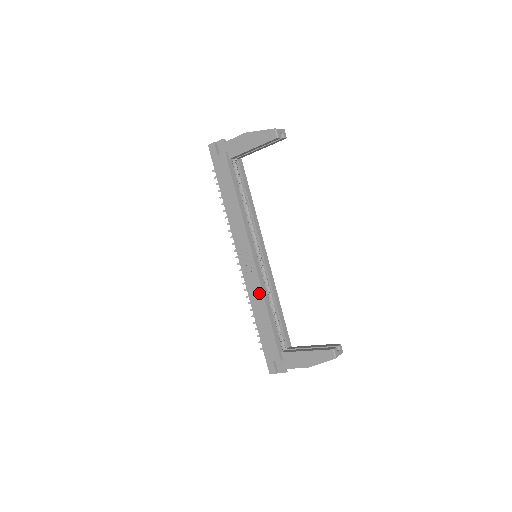
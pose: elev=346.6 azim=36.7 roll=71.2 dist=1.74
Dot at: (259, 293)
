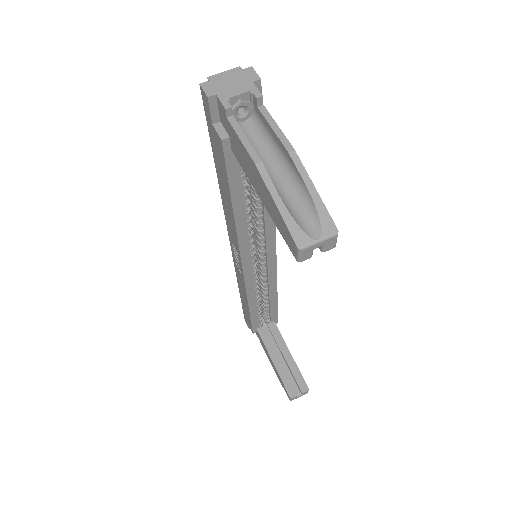
Dot at: (244, 291)
